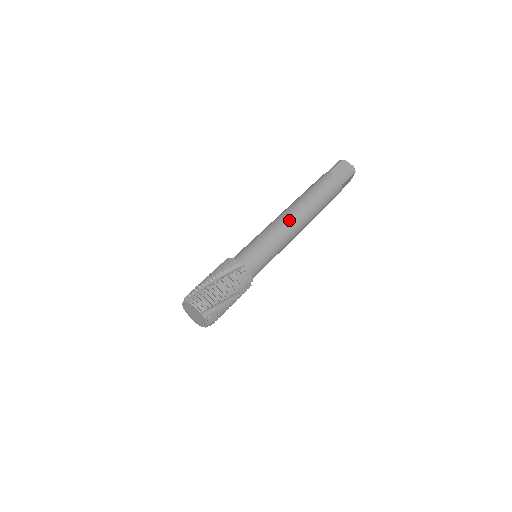
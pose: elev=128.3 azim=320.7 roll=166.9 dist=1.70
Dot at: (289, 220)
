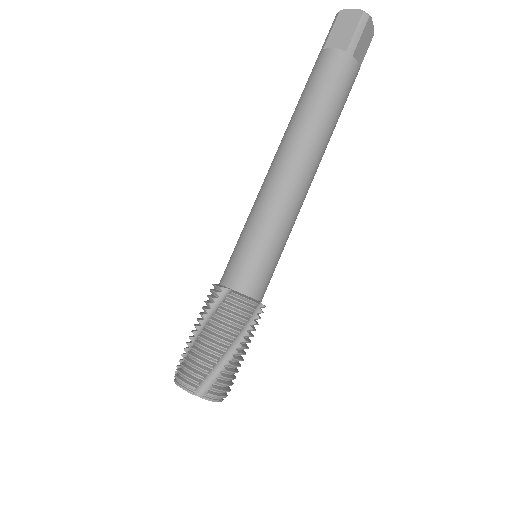
Dot at: (307, 189)
